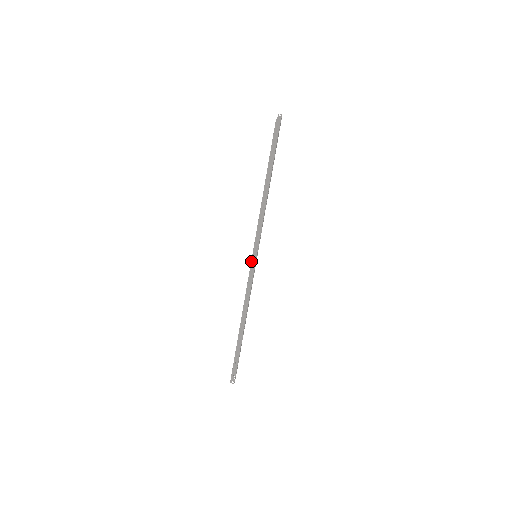
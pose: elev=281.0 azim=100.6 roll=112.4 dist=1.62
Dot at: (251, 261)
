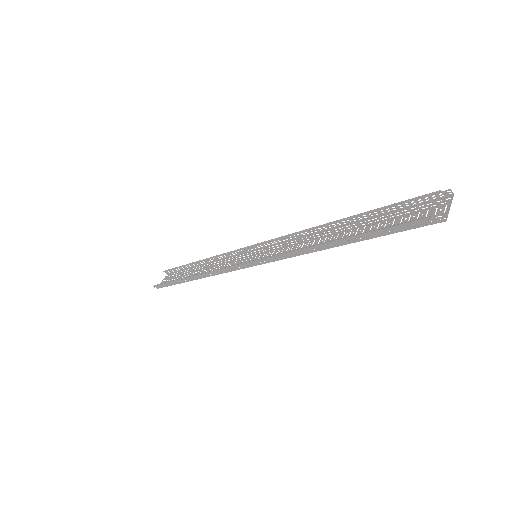
Dot at: (243, 263)
